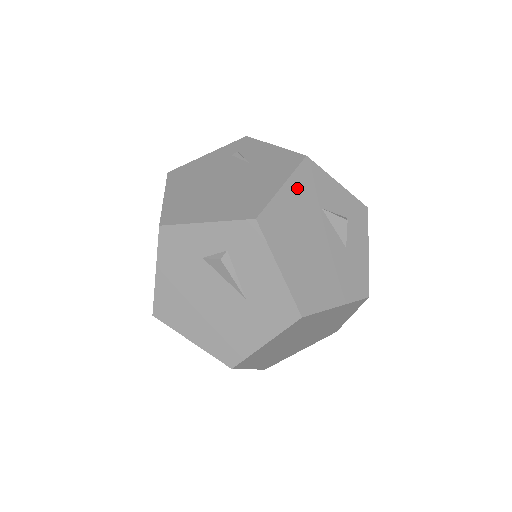
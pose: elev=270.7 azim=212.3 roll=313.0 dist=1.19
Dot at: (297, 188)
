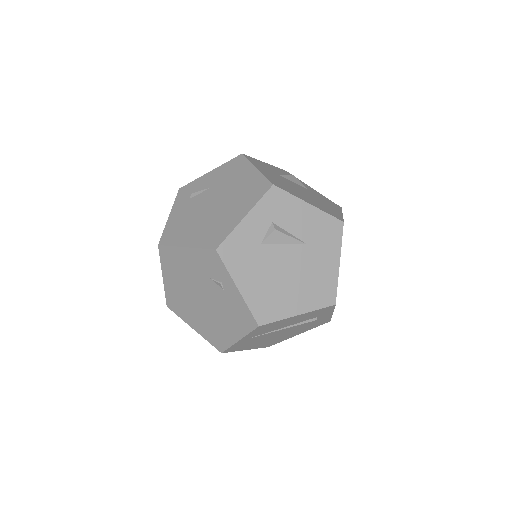
Dot at: (261, 168)
